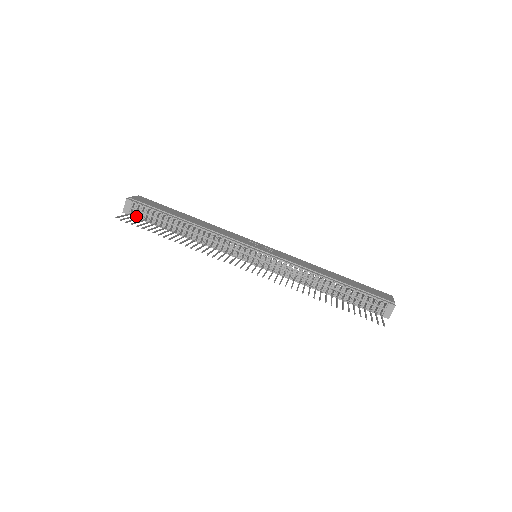
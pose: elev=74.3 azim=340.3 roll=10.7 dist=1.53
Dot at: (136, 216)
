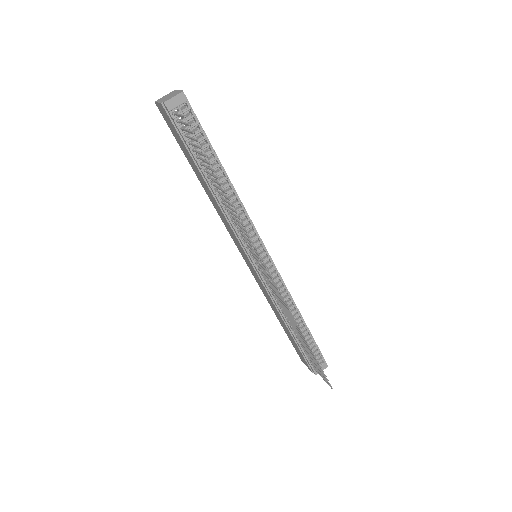
Dot at: (177, 121)
